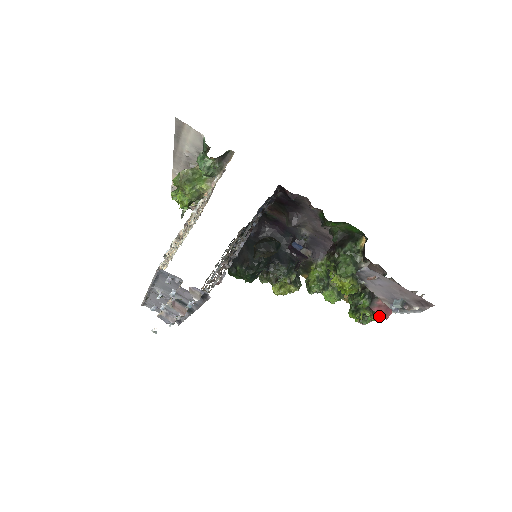
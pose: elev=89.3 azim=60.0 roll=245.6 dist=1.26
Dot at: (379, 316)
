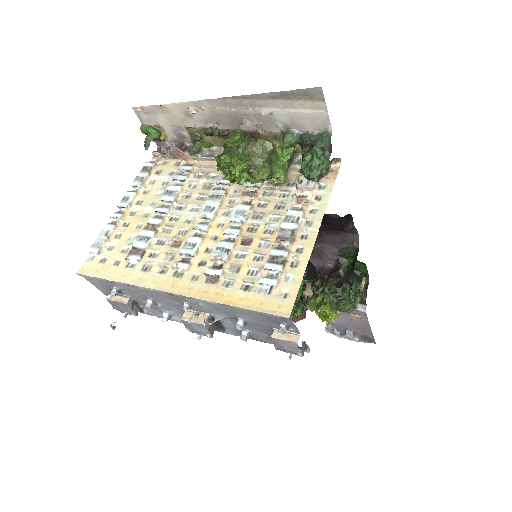
Dot at: occluded
